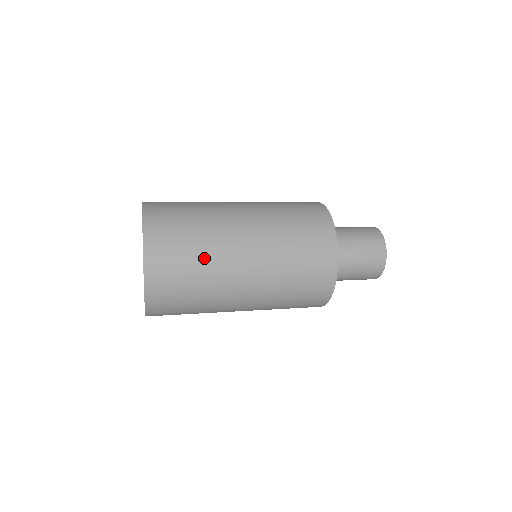
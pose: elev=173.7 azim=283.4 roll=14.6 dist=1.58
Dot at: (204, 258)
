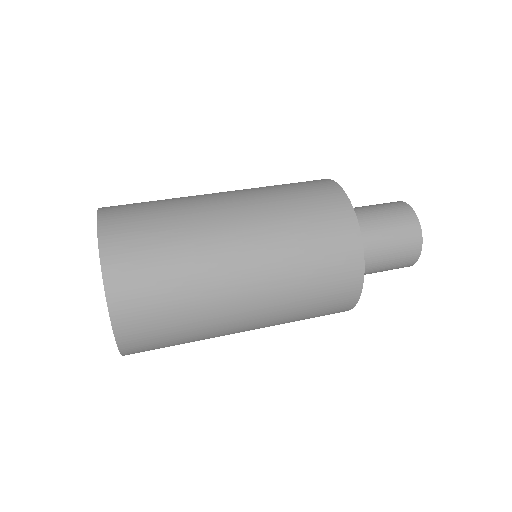
Dot at: (194, 341)
